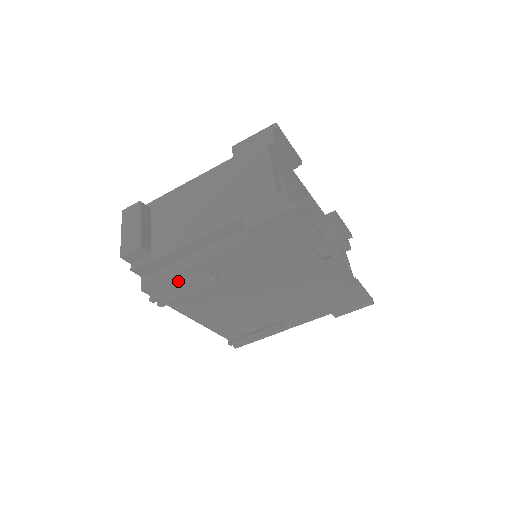
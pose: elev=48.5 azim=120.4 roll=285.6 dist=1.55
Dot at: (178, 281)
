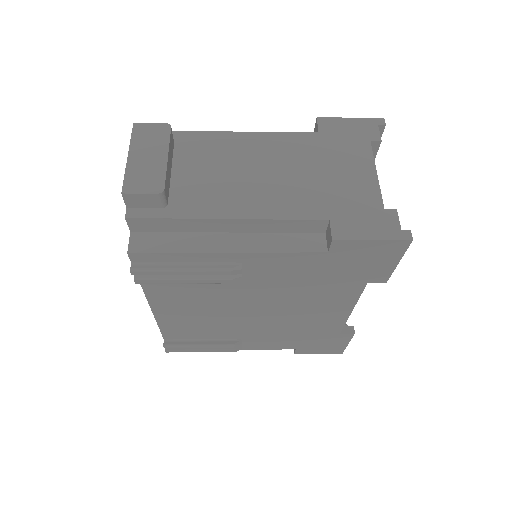
Dot at: (188, 260)
